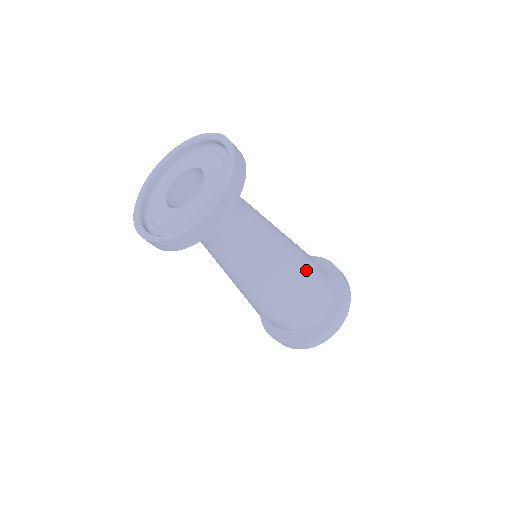
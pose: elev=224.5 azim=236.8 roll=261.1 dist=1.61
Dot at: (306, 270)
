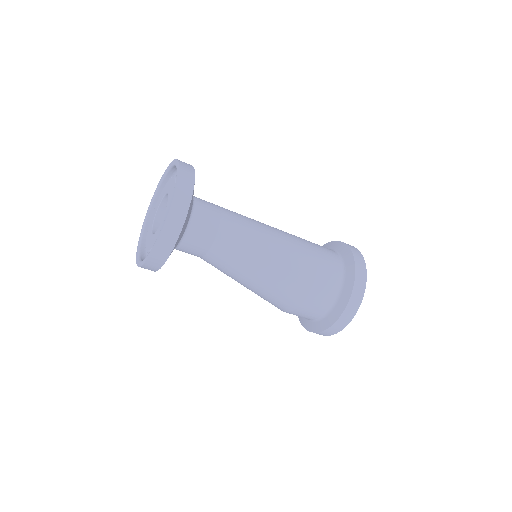
Dot at: (293, 285)
